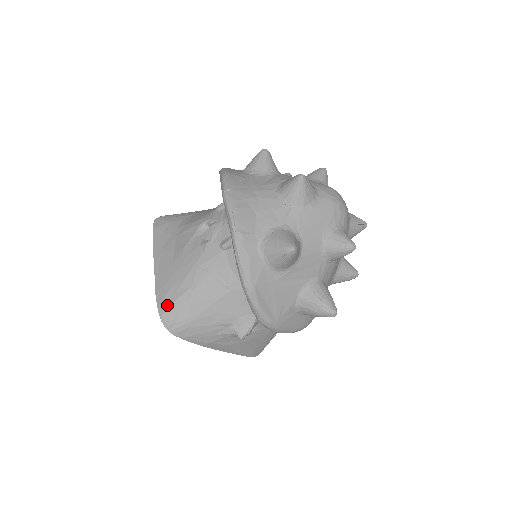
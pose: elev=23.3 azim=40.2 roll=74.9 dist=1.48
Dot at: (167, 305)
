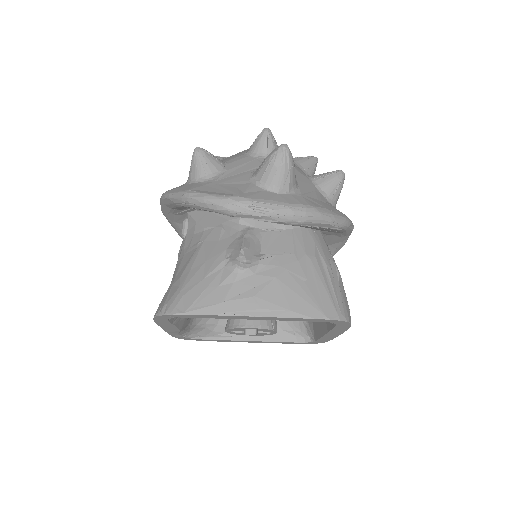
Dot at: occluded
